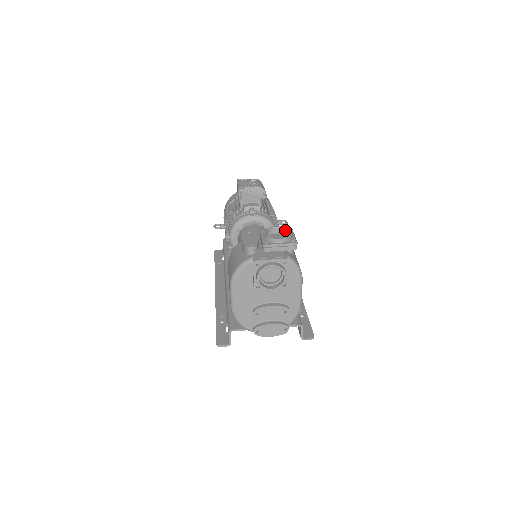
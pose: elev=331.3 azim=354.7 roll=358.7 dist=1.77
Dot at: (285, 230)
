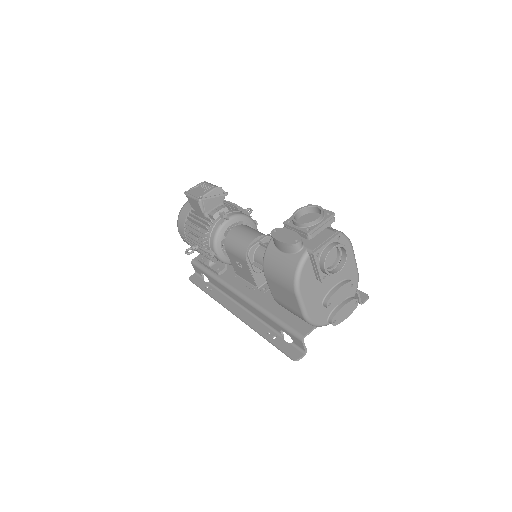
Dot at: (308, 209)
